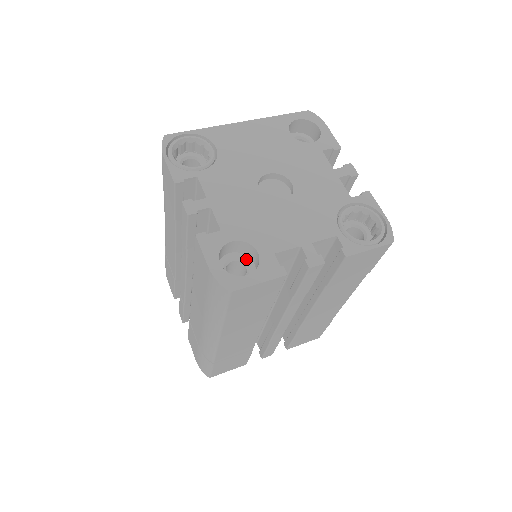
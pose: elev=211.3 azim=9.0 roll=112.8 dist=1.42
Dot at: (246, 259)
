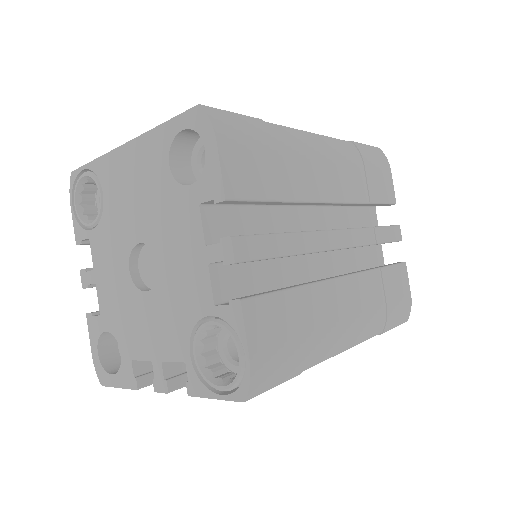
Dot at: occluded
